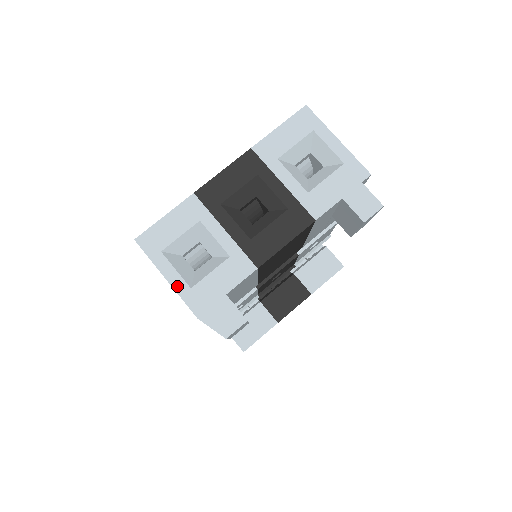
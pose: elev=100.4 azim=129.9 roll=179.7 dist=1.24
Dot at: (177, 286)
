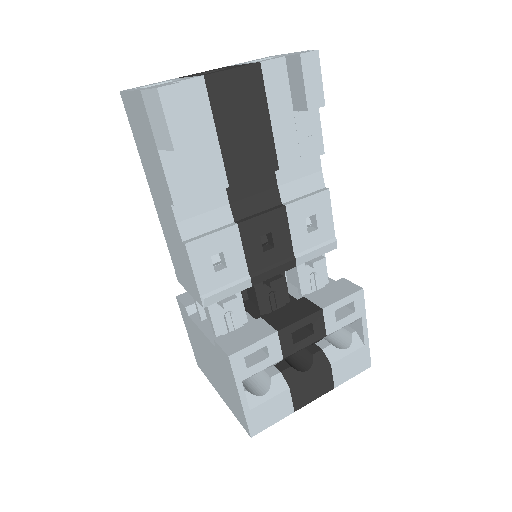
Dot at: occluded
